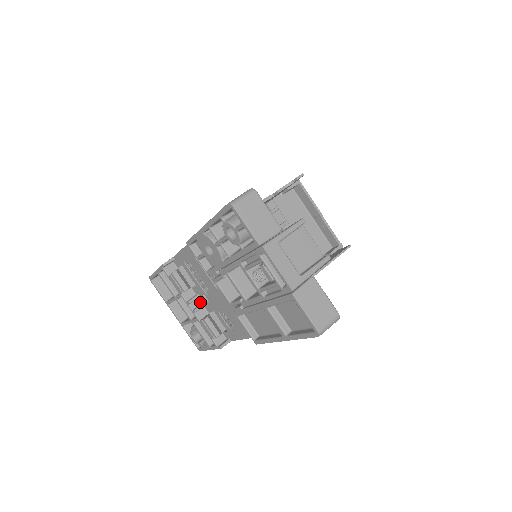
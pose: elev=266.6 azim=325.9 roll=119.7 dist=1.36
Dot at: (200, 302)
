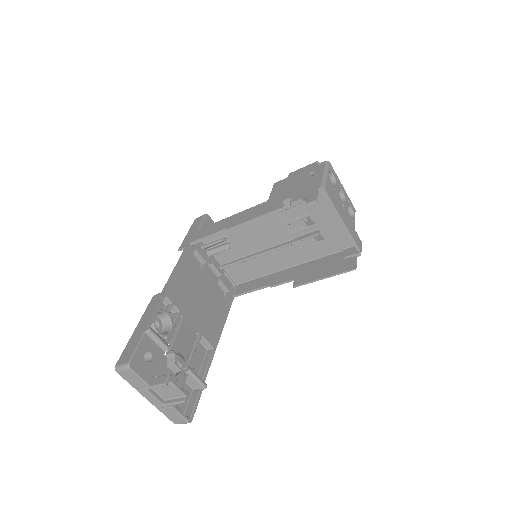
Dot at: occluded
